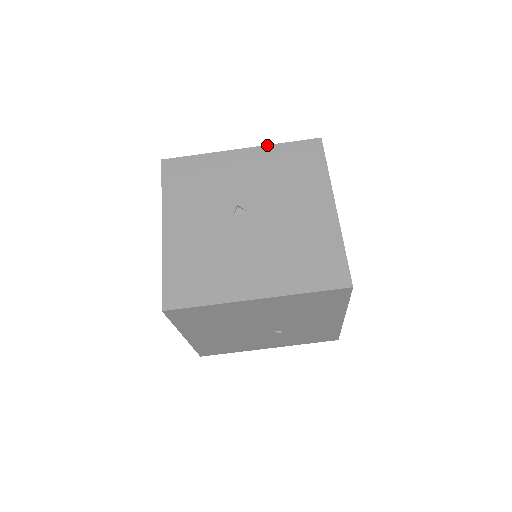
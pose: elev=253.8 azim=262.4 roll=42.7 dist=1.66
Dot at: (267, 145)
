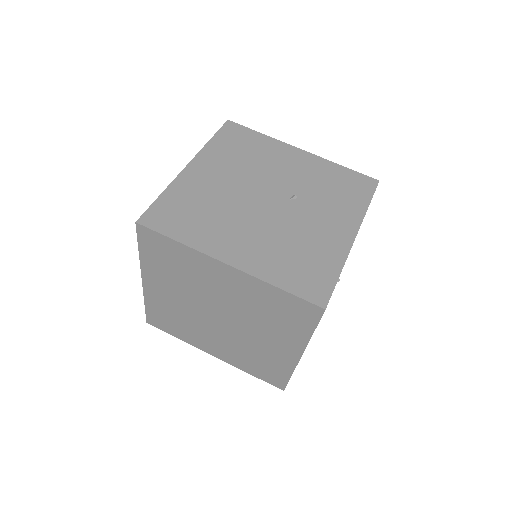
Dot at: occluded
